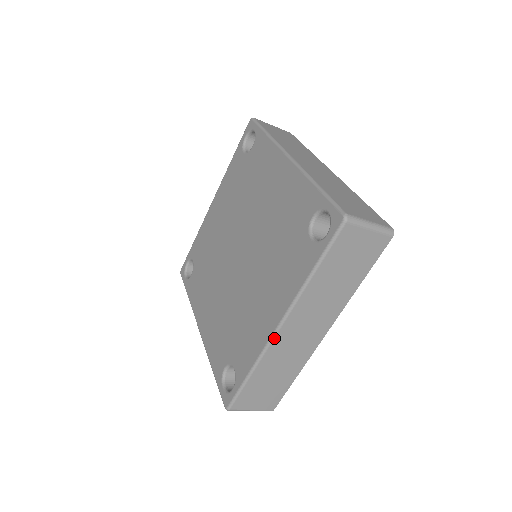
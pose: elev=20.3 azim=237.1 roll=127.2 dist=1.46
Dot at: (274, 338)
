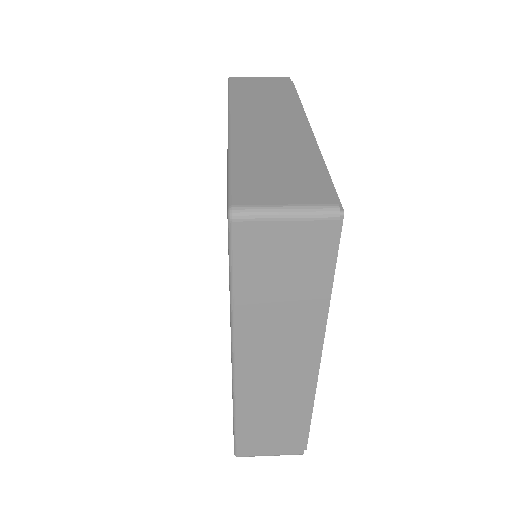
Dot at: (235, 379)
